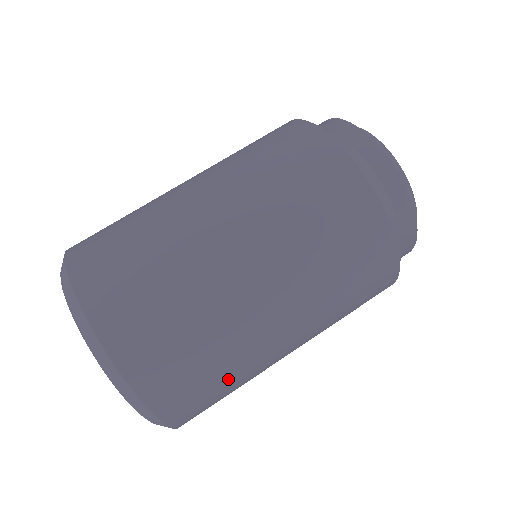
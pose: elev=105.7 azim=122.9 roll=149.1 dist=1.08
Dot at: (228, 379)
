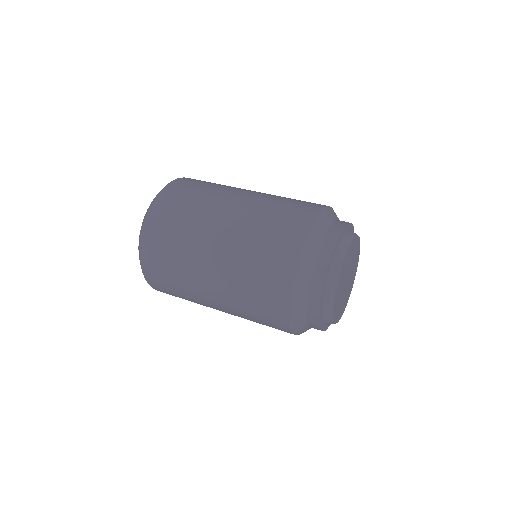
Dot at: (175, 272)
